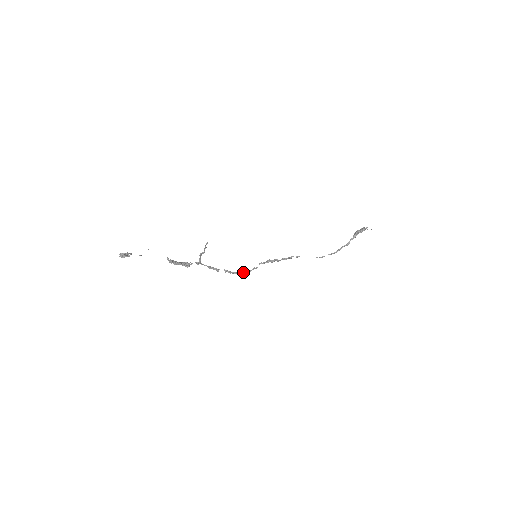
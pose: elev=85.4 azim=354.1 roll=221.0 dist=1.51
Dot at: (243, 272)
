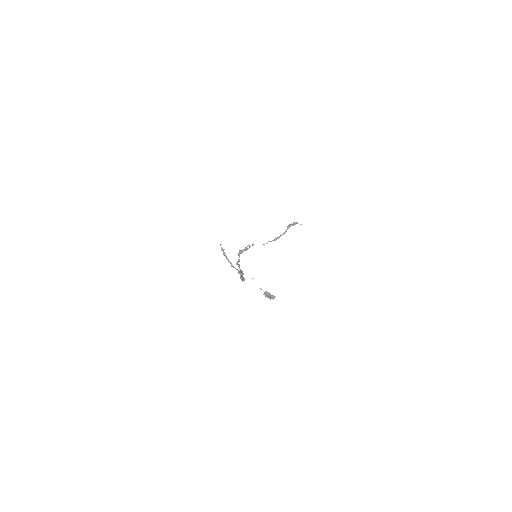
Dot at: occluded
